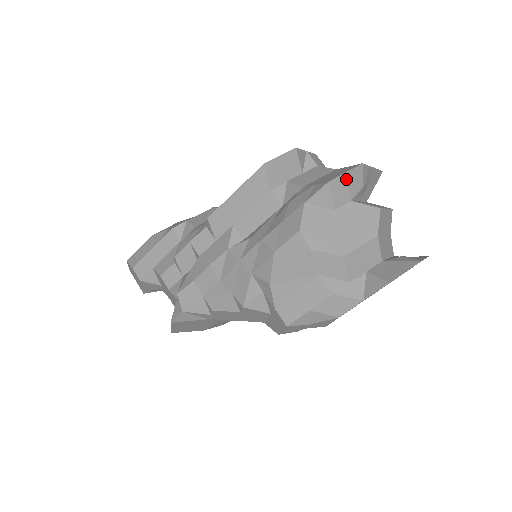
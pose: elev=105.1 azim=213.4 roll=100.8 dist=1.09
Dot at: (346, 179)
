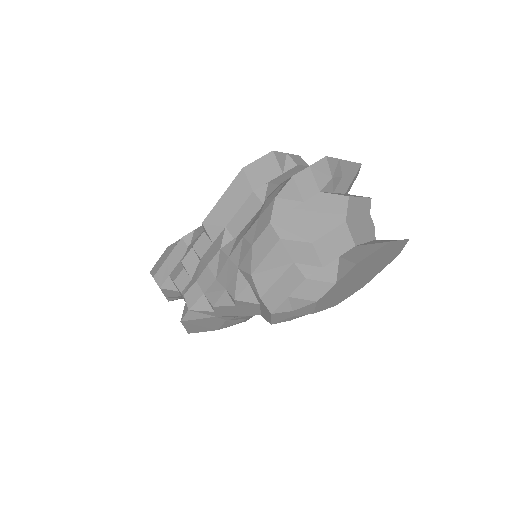
Dot at: (311, 172)
